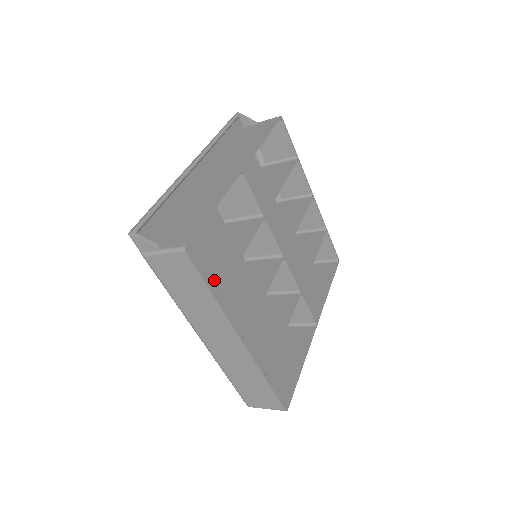
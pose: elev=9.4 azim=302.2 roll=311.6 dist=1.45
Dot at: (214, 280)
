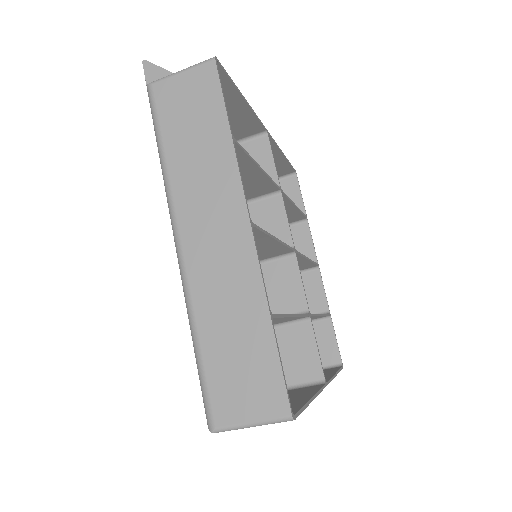
Dot at: occluded
